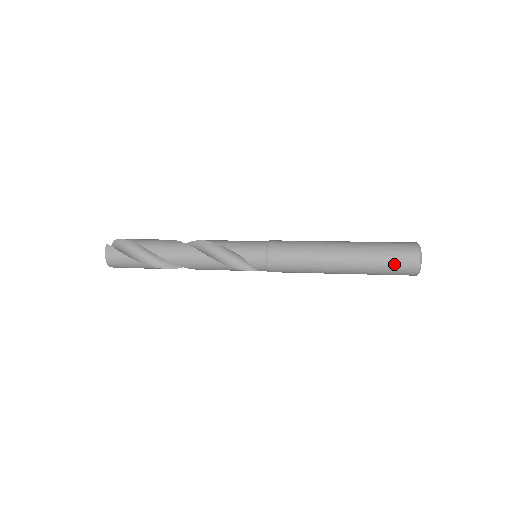
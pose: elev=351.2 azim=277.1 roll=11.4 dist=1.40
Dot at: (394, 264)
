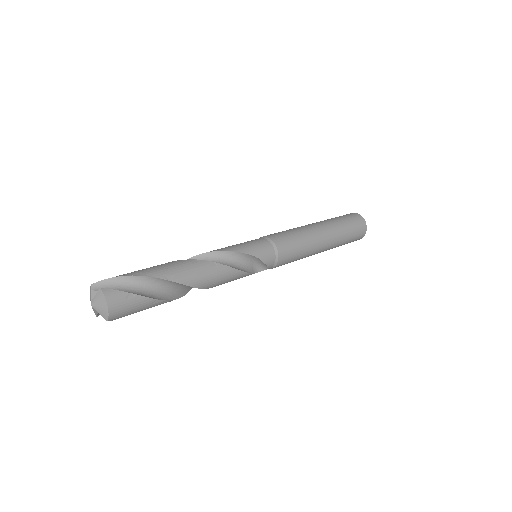
Dot at: (354, 232)
